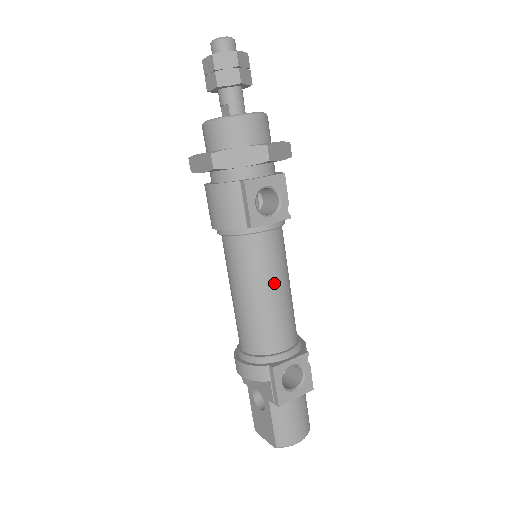
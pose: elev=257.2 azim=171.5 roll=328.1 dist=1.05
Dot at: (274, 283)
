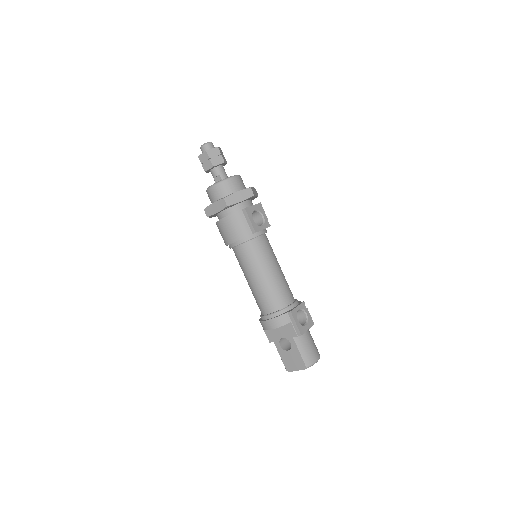
Dot at: (274, 264)
